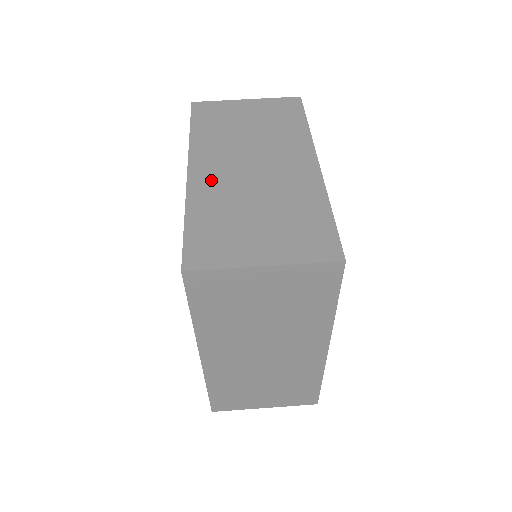
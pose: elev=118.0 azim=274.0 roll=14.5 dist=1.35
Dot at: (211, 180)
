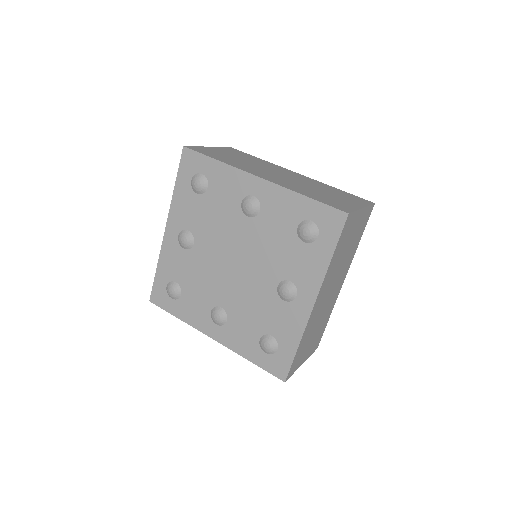
Dot at: occluded
